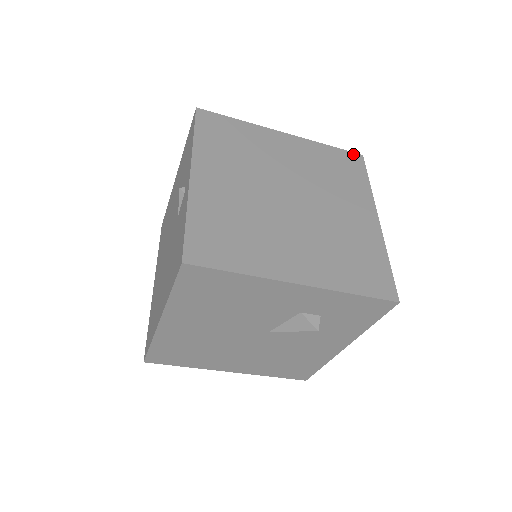
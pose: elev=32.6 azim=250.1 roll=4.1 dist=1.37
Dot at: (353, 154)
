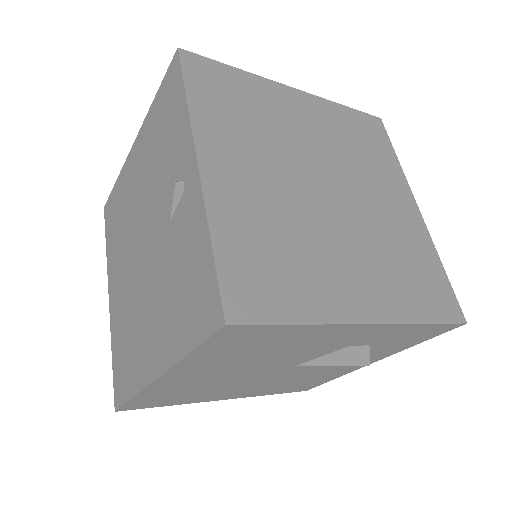
Dot at: (372, 117)
